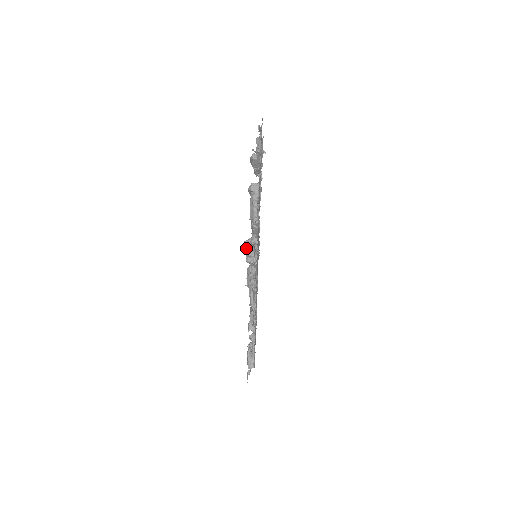
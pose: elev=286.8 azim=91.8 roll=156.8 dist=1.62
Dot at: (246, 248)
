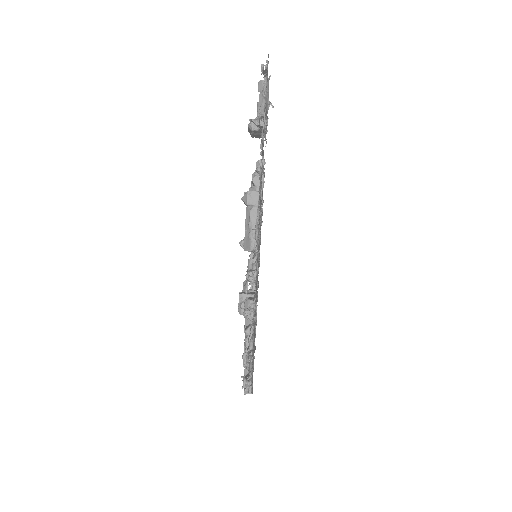
Dot at: occluded
